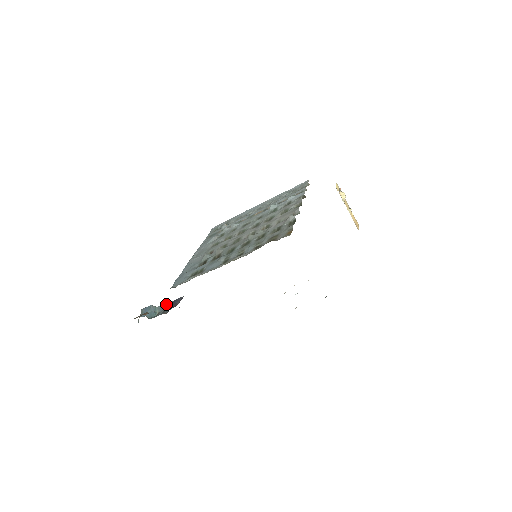
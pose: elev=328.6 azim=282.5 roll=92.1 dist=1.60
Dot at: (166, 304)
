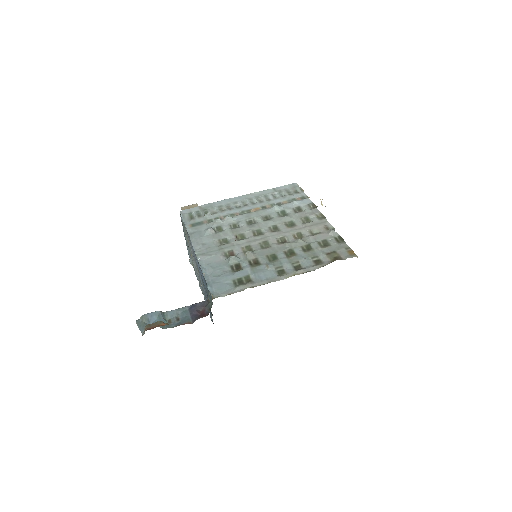
Dot at: (178, 309)
